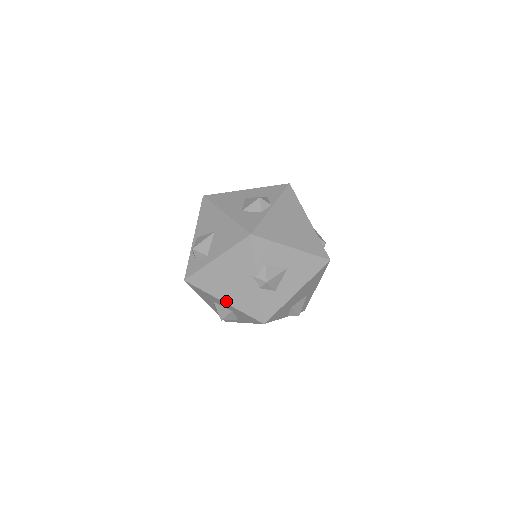
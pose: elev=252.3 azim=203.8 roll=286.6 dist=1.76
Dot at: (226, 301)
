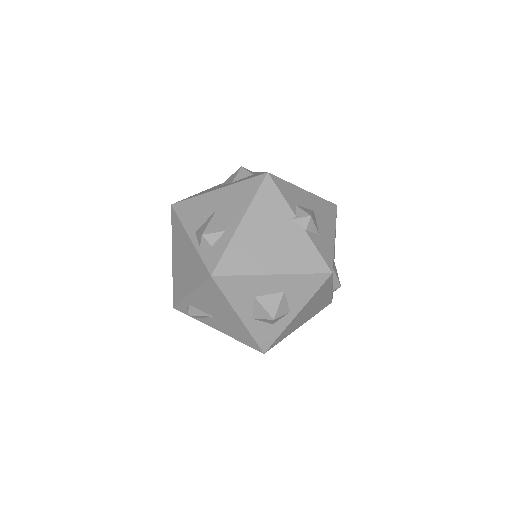
Dot at: (276, 271)
